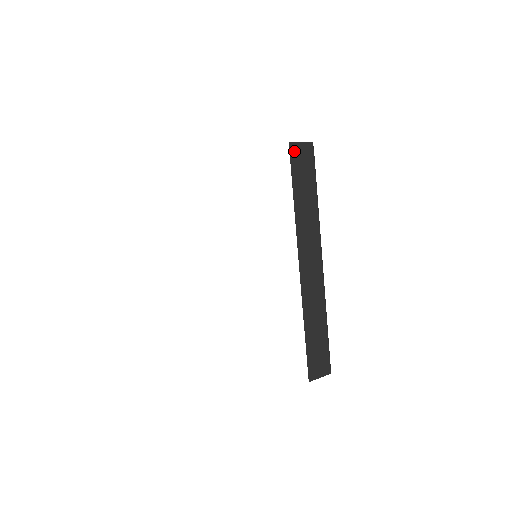
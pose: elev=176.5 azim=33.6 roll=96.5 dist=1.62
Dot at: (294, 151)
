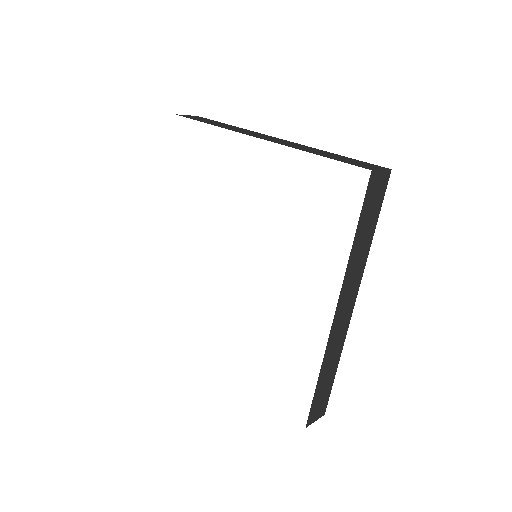
Dot at: (373, 181)
